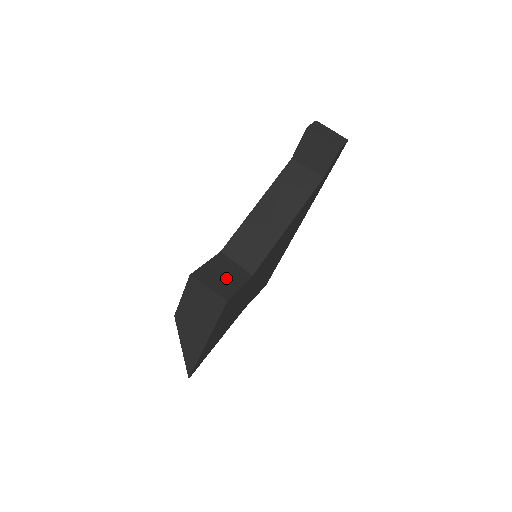
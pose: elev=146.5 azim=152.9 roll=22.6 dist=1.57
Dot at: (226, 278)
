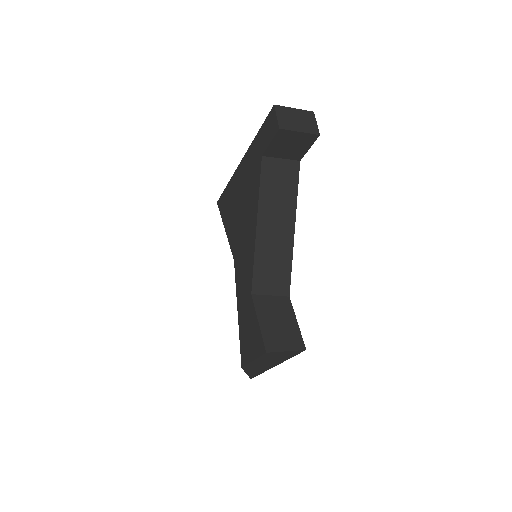
Dot at: (283, 324)
